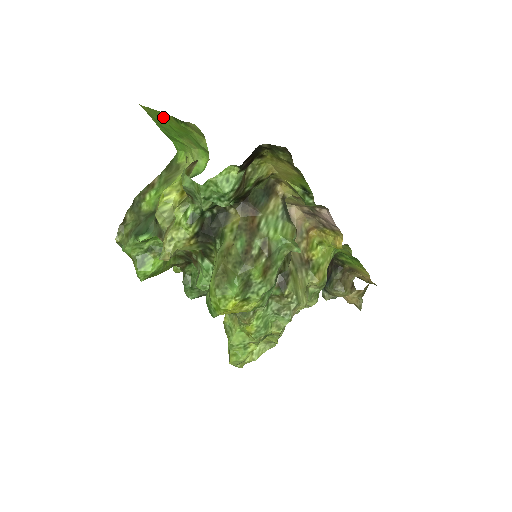
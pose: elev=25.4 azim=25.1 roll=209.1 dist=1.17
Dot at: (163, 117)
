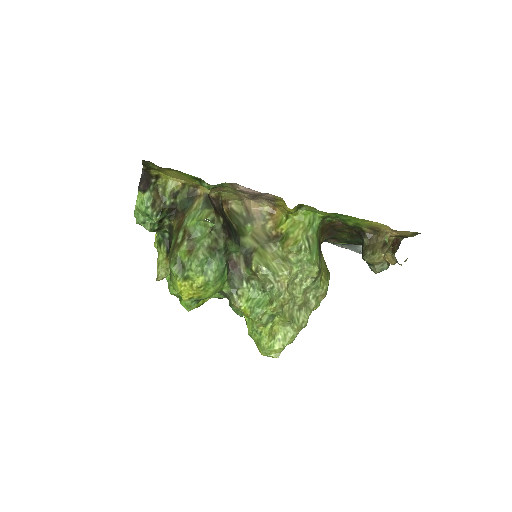
Dot at: occluded
